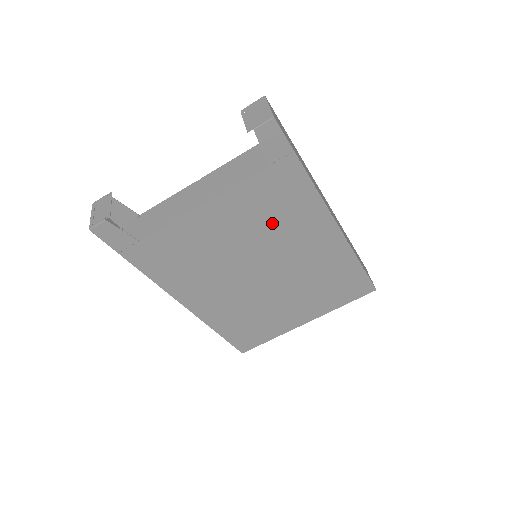
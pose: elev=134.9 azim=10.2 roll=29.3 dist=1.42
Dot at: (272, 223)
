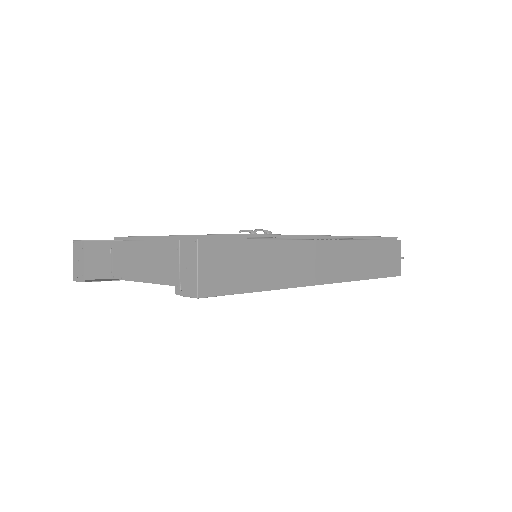
Dot at: occluded
